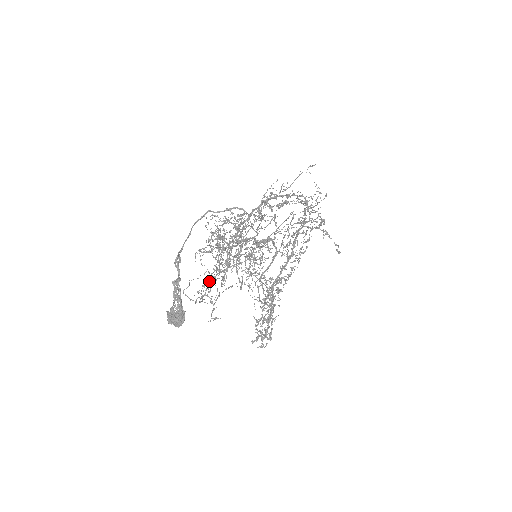
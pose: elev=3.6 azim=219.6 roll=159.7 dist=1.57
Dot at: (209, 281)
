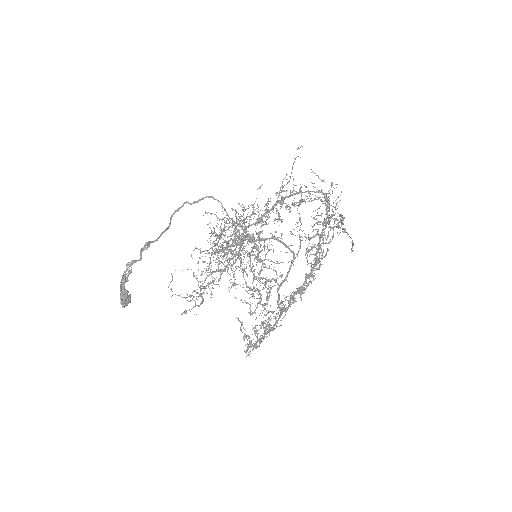
Dot at: occluded
